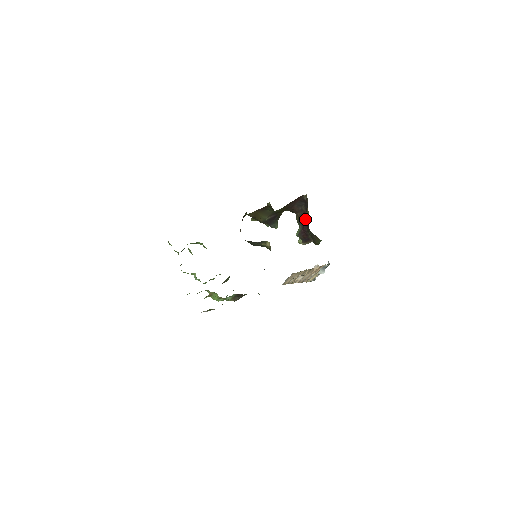
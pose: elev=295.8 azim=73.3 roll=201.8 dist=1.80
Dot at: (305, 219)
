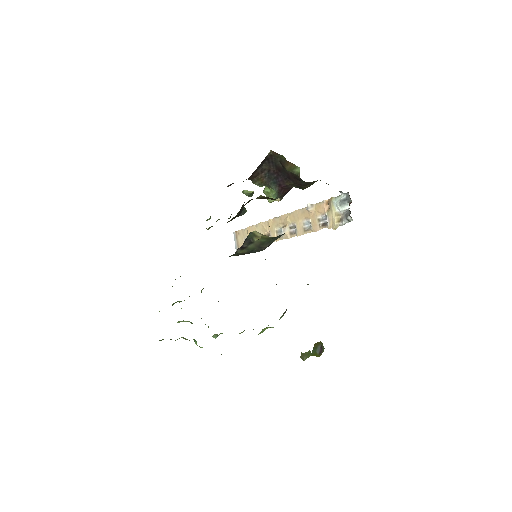
Dot at: (277, 176)
